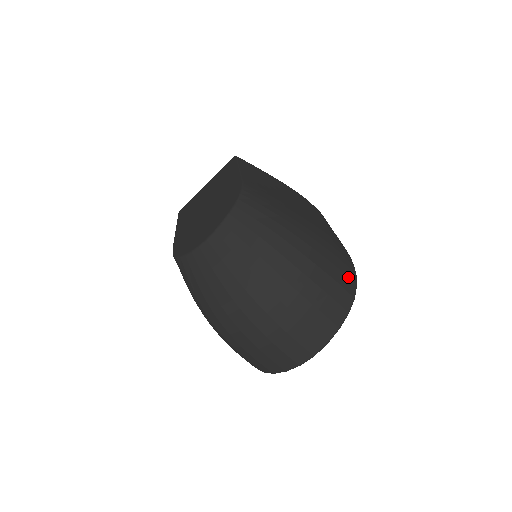
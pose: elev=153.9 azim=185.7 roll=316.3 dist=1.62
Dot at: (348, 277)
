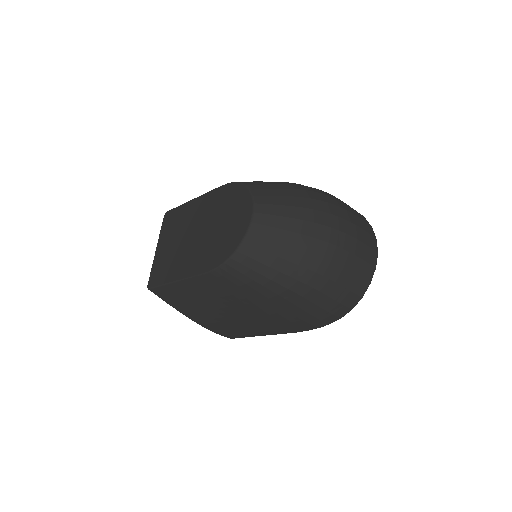
Dot at: occluded
